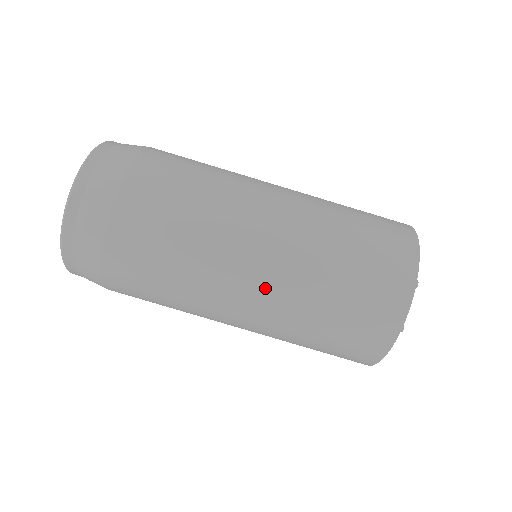
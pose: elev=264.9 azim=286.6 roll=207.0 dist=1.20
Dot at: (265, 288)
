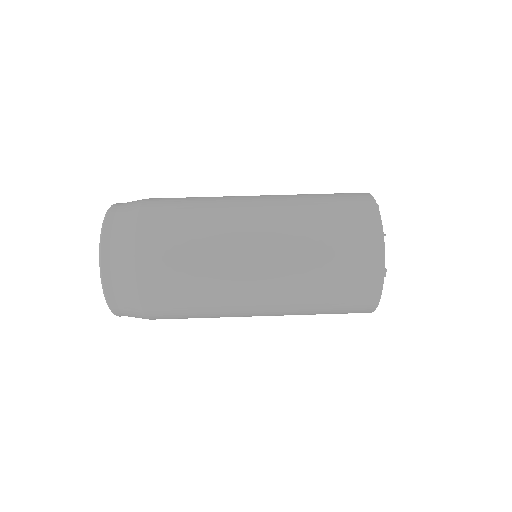
Dot at: (267, 202)
